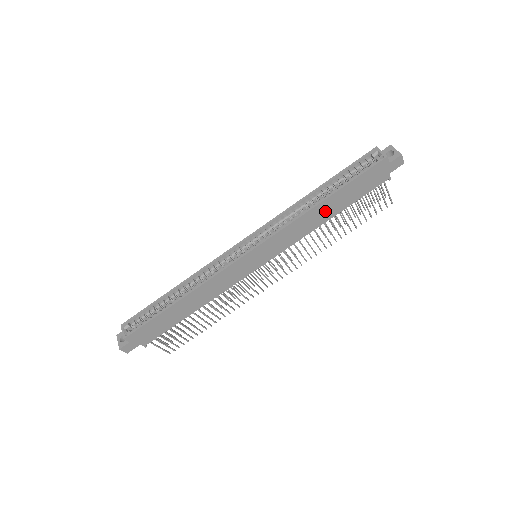
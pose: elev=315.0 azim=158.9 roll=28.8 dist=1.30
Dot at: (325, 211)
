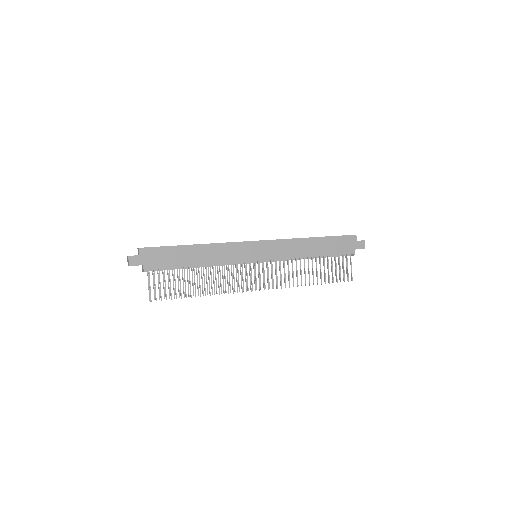
Dot at: (312, 247)
